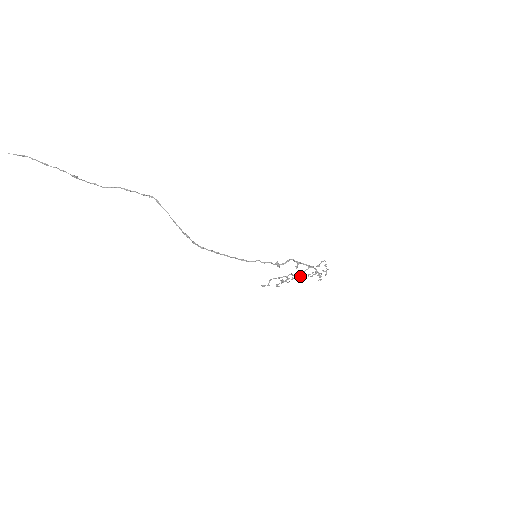
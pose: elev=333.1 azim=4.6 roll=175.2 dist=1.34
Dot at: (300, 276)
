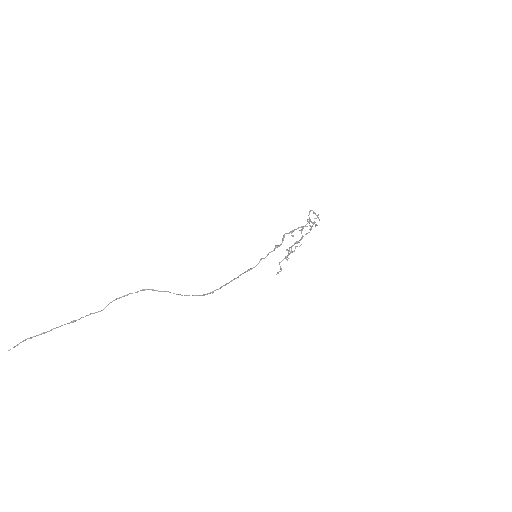
Dot at: (300, 240)
